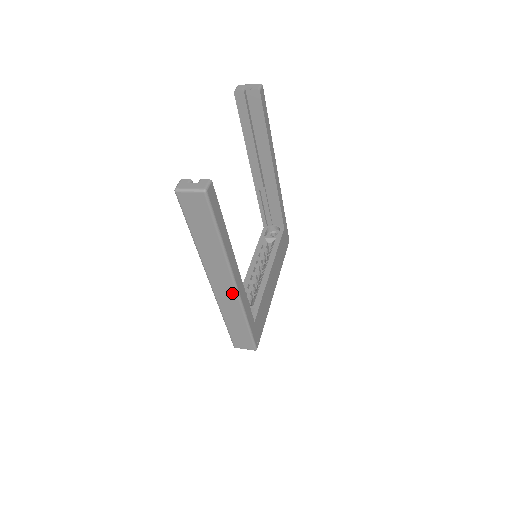
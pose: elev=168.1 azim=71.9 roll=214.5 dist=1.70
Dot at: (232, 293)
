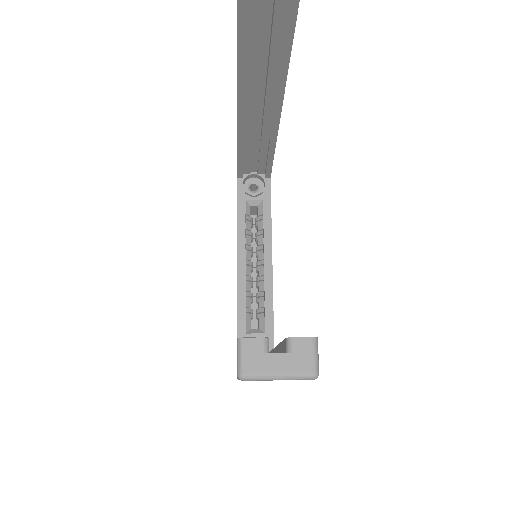
Dot at: occluded
